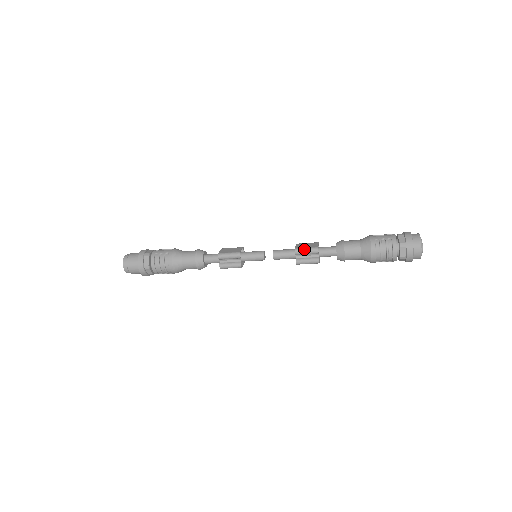
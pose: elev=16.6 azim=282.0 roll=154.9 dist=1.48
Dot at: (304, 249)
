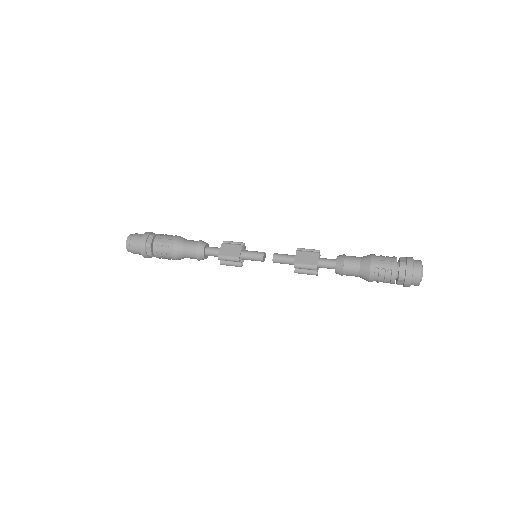
Dot at: (303, 266)
